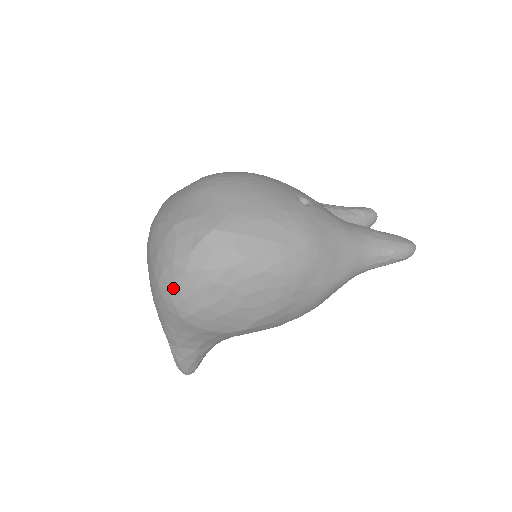
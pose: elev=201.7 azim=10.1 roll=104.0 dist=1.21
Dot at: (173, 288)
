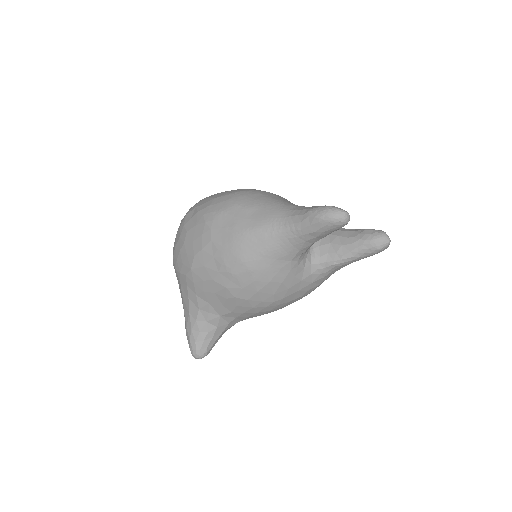
Dot at: occluded
